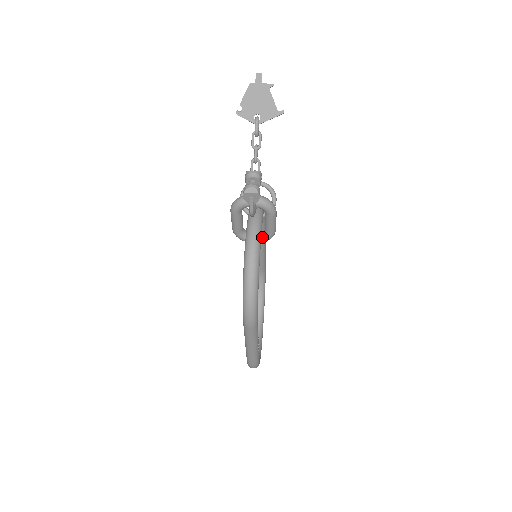
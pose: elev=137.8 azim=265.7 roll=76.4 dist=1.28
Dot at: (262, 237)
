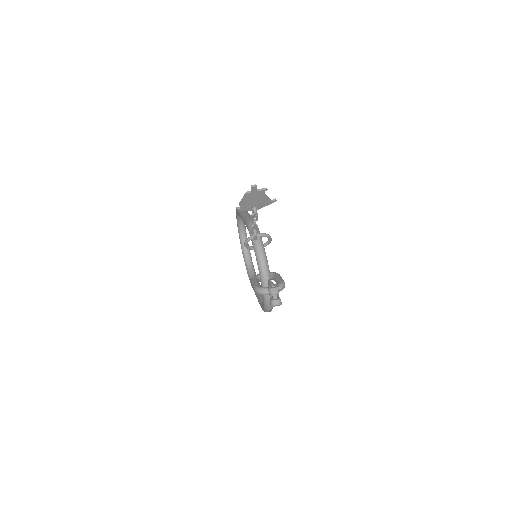
Dot at: (271, 279)
